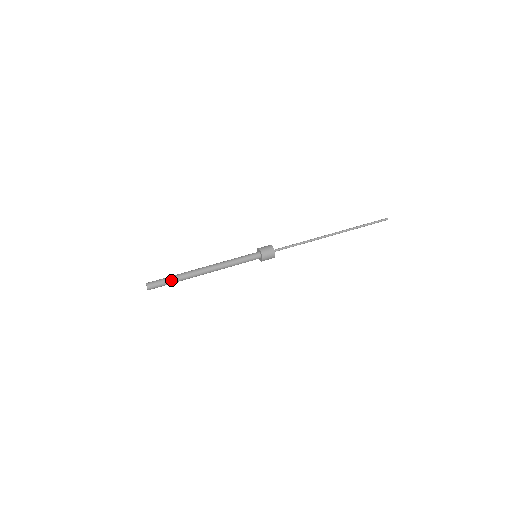
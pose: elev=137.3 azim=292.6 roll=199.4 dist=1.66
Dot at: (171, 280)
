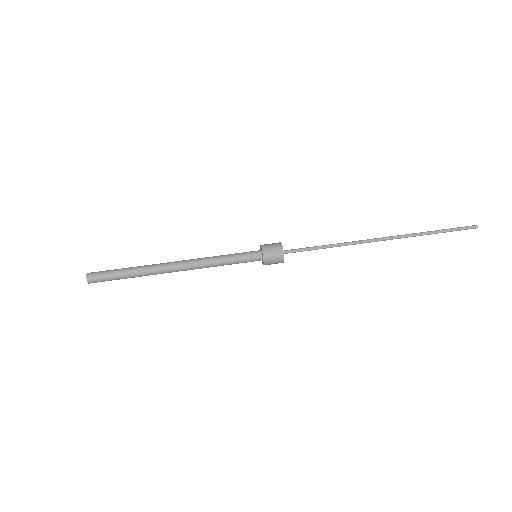
Dot at: (122, 271)
